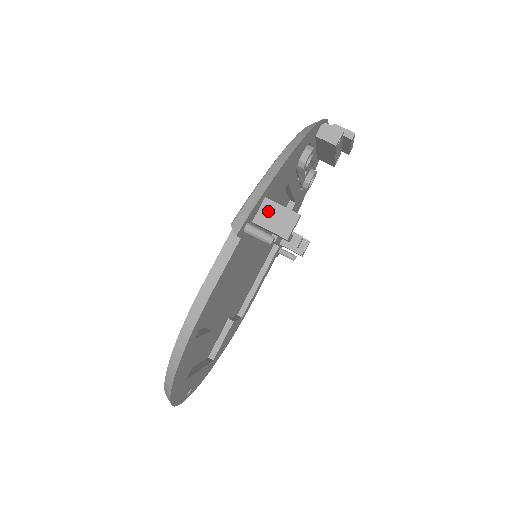
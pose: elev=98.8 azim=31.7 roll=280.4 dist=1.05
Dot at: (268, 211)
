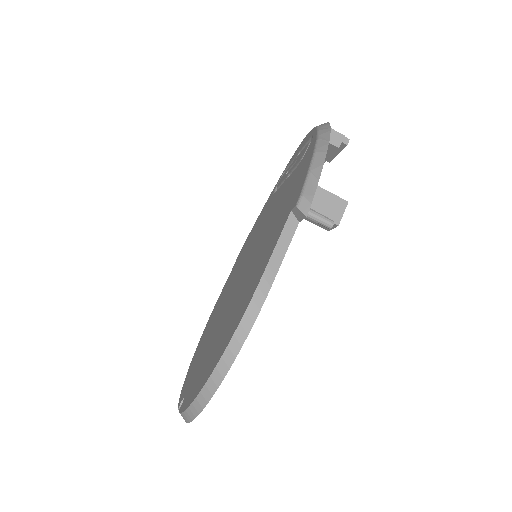
Dot at: (318, 197)
